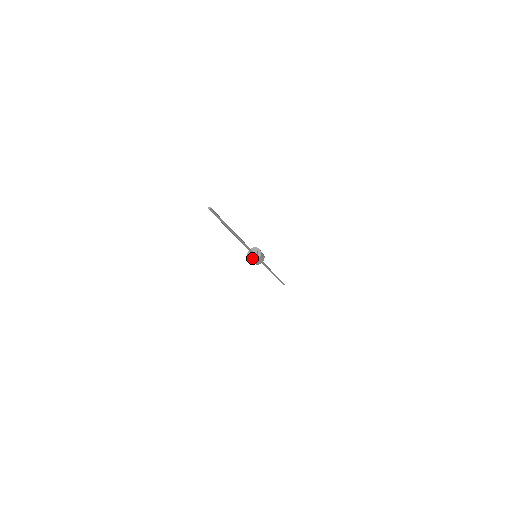
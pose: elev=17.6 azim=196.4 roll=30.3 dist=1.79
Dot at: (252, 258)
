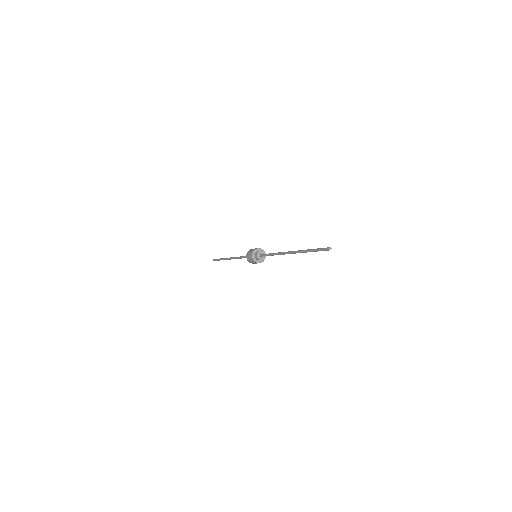
Dot at: (256, 259)
